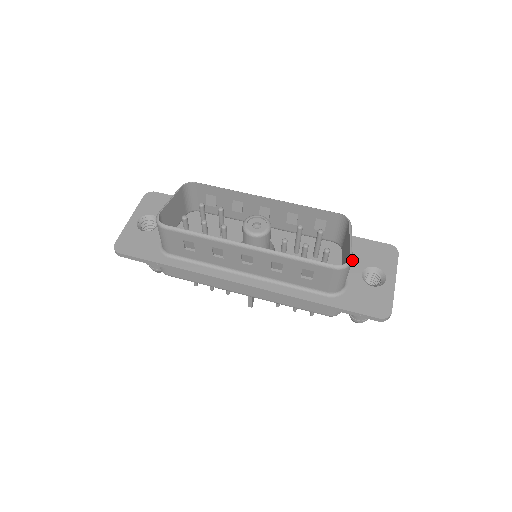
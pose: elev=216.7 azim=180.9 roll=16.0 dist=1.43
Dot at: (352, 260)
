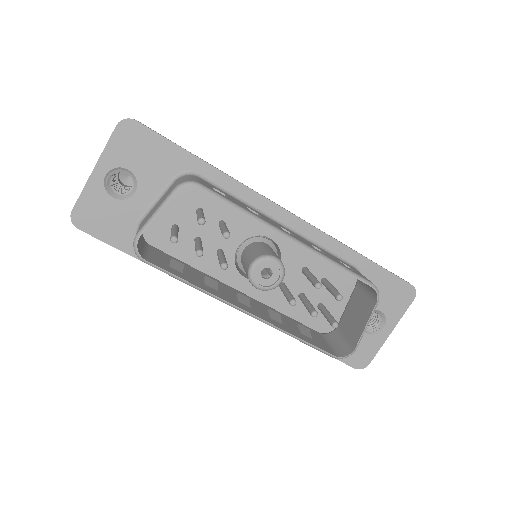
Dot at: occluded
